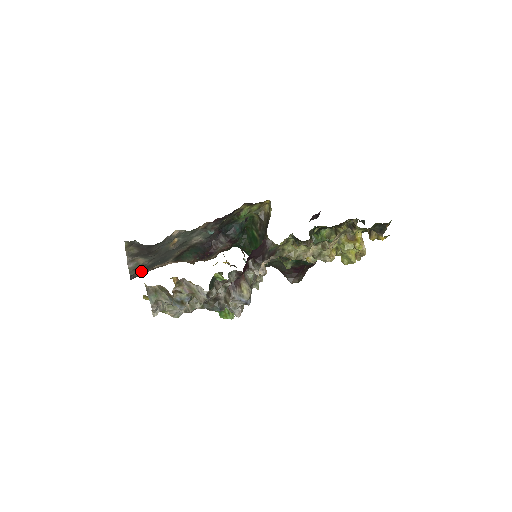
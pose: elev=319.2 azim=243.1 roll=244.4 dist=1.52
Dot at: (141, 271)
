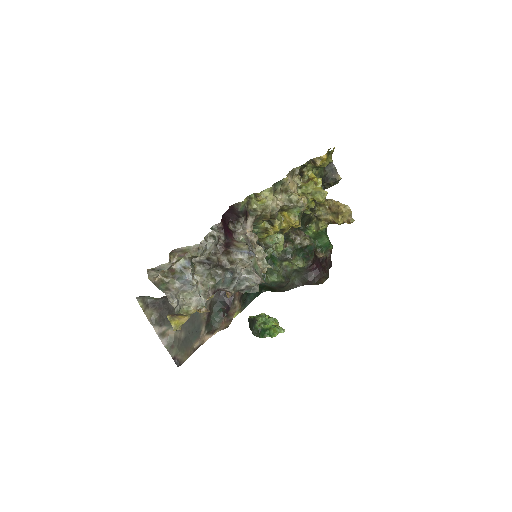
Dot at: (181, 350)
